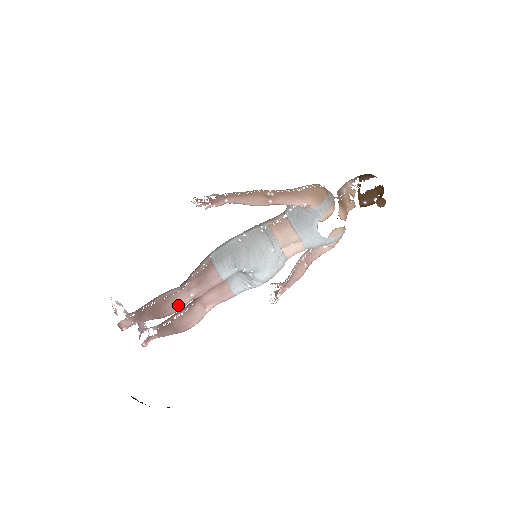
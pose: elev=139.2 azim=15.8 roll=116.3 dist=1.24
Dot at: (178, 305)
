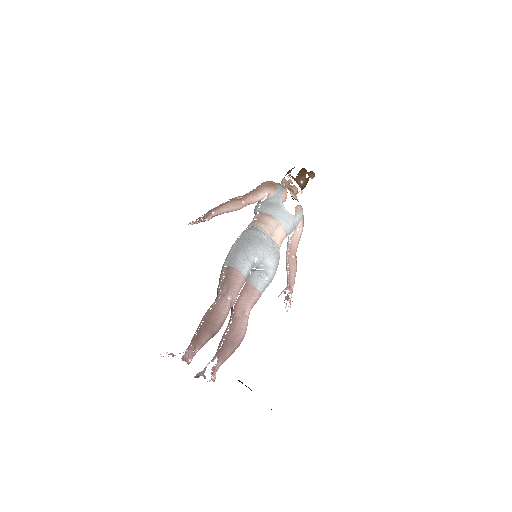
Dot at: (223, 310)
